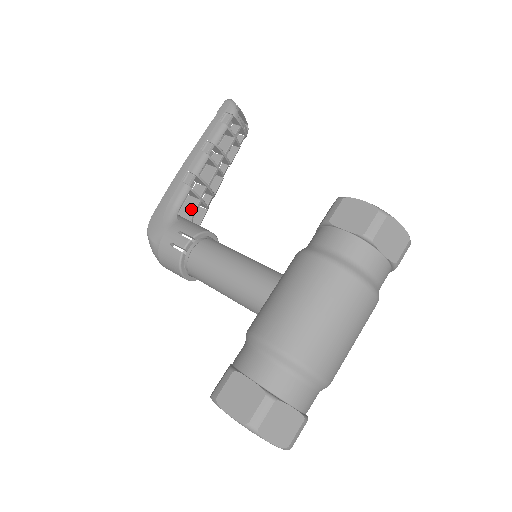
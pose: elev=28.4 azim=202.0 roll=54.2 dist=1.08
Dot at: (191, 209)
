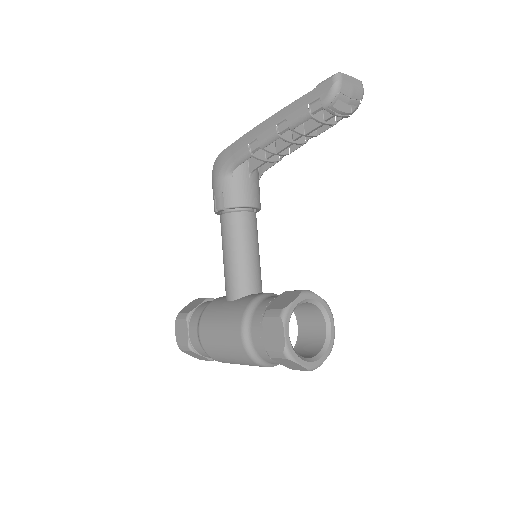
Dot at: (256, 163)
